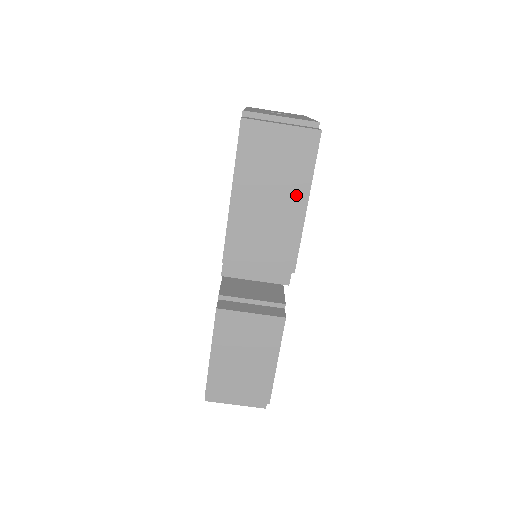
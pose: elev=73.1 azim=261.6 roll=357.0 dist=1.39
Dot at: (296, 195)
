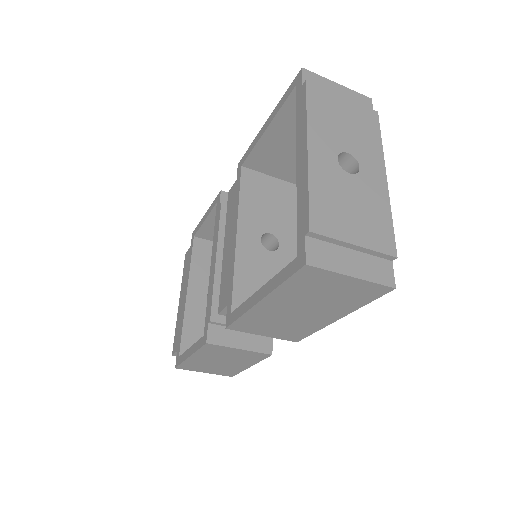
Dot at: (332, 313)
